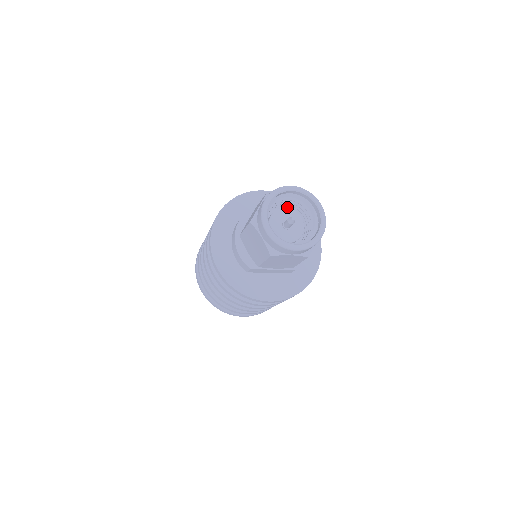
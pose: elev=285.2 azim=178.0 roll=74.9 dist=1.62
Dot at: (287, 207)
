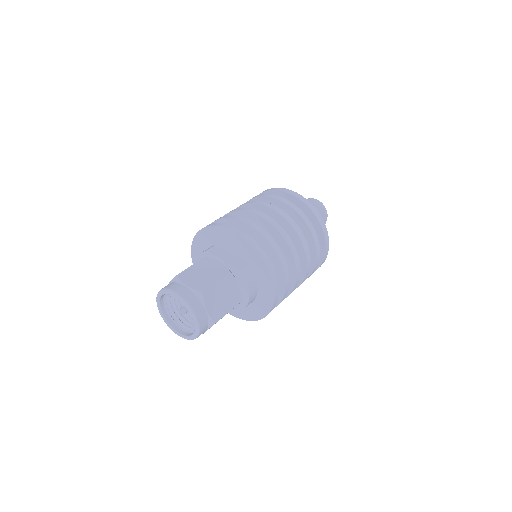
Dot at: occluded
